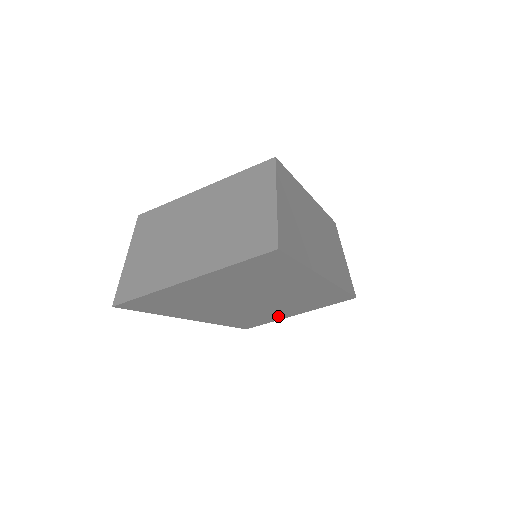
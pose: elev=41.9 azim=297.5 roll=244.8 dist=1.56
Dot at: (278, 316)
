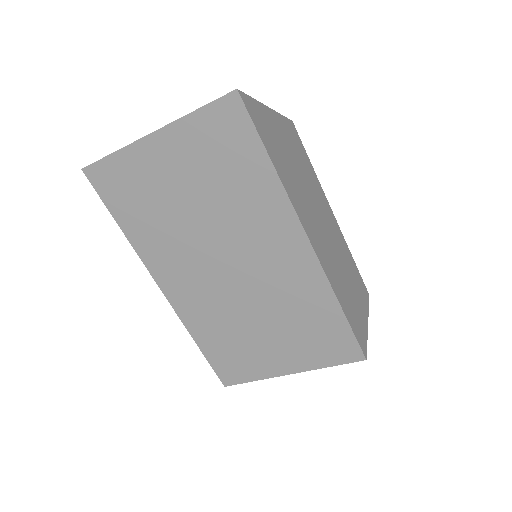
Dot at: (262, 360)
